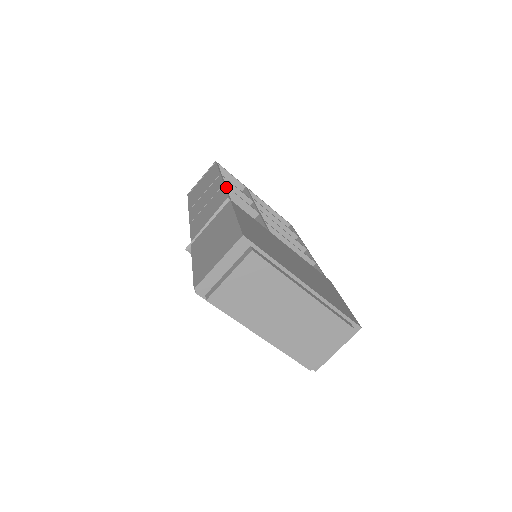
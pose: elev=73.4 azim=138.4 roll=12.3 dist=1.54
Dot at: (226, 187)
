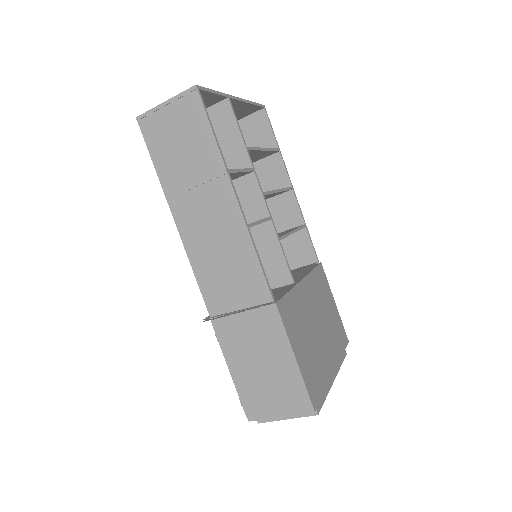
Dot at: (251, 235)
